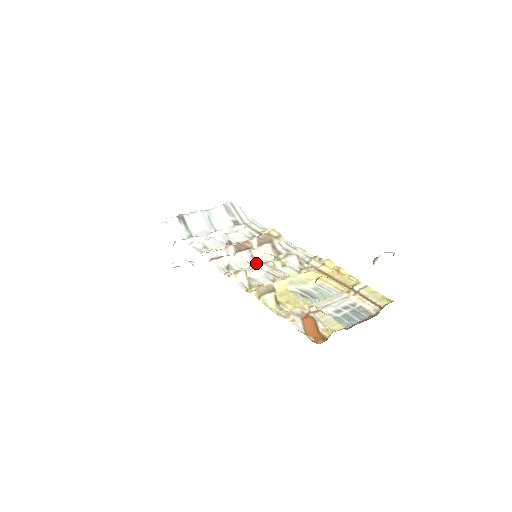
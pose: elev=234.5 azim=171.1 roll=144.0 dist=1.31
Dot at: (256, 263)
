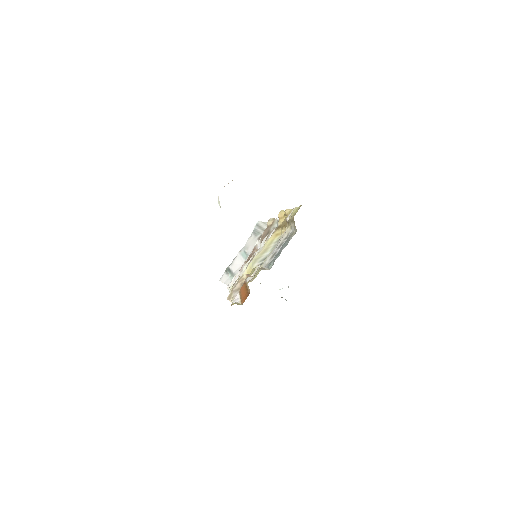
Dot at: occluded
